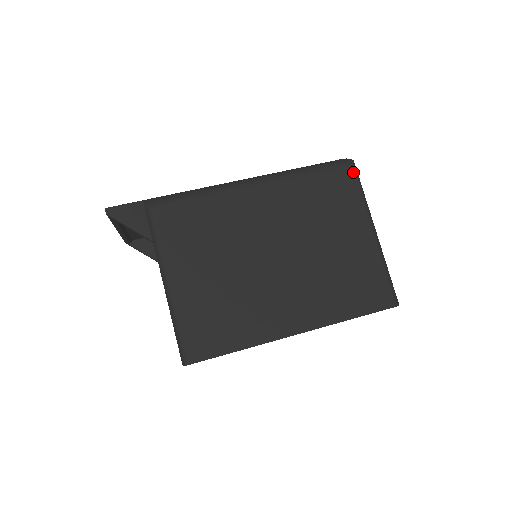
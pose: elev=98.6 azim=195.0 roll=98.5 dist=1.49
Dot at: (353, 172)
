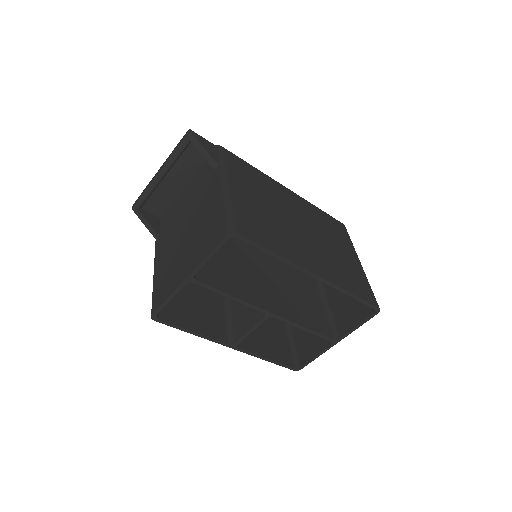
Dot at: (345, 228)
